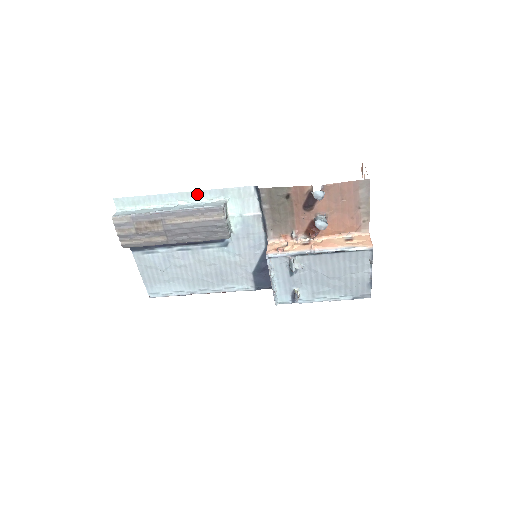
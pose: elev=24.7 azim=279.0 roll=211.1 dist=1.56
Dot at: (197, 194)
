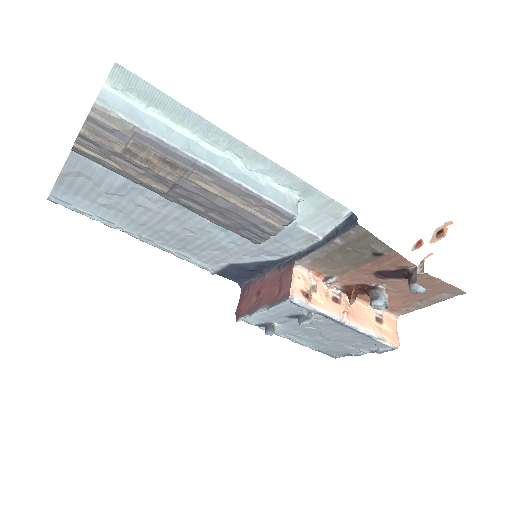
Dot at: (269, 165)
